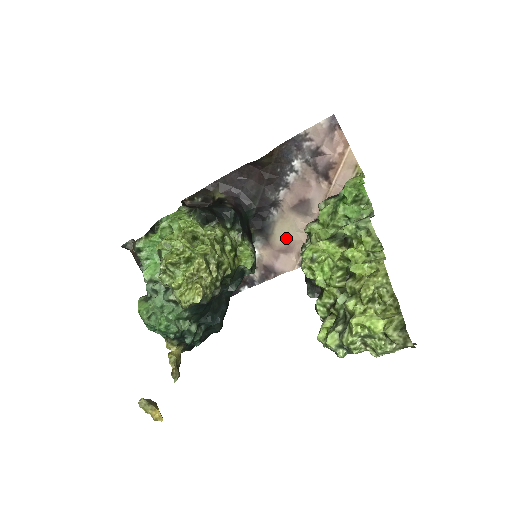
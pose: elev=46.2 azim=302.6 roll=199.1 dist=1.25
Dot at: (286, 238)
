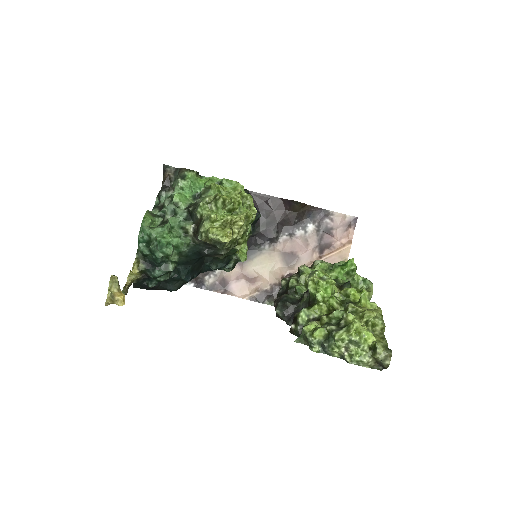
Dot at: (259, 270)
